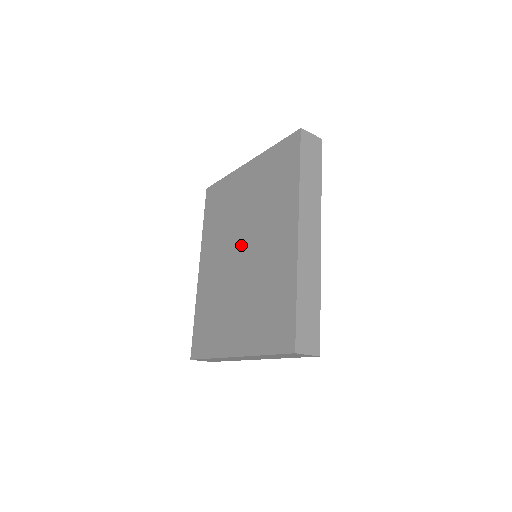
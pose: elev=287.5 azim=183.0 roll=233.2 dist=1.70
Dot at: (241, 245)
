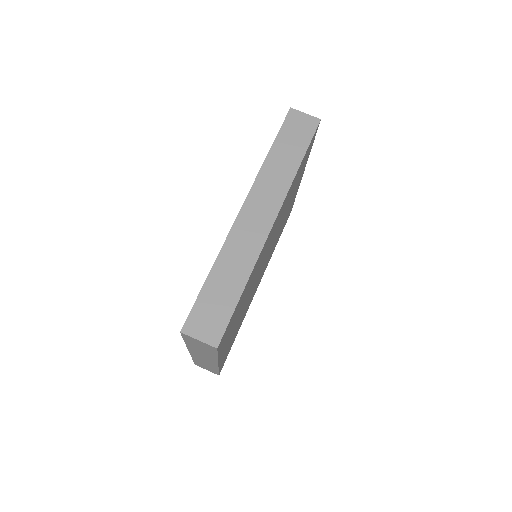
Dot at: occluded
